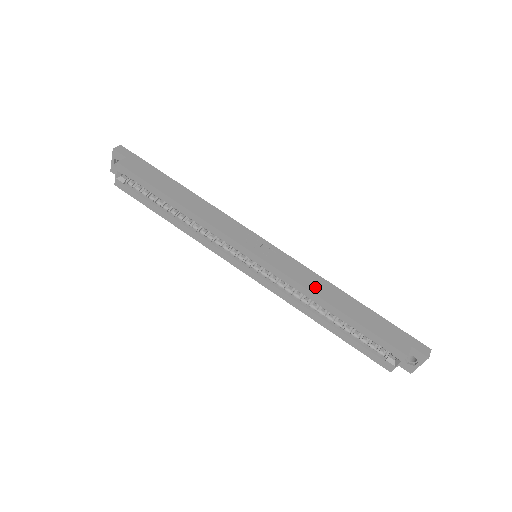
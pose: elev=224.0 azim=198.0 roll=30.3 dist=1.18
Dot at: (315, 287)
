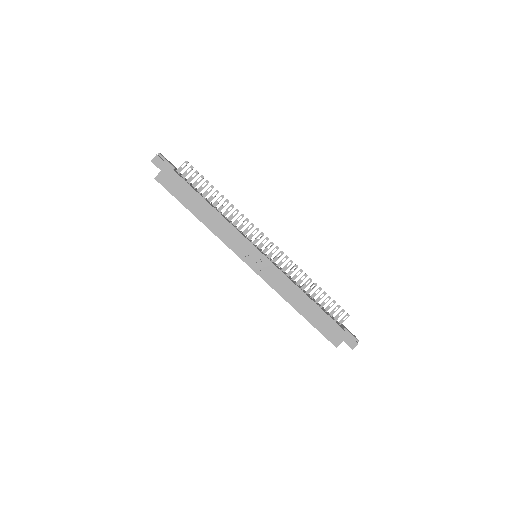
Dot at: (288, 295)
